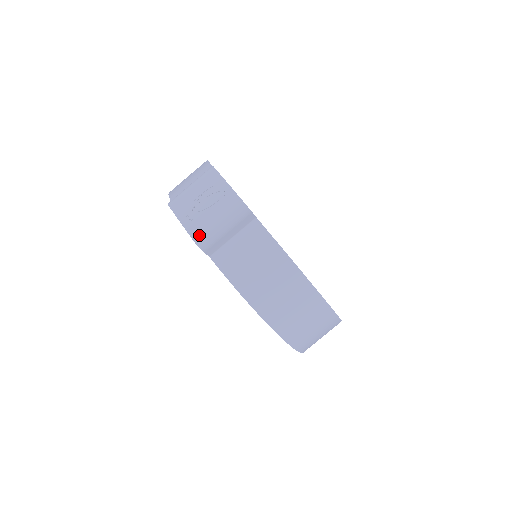
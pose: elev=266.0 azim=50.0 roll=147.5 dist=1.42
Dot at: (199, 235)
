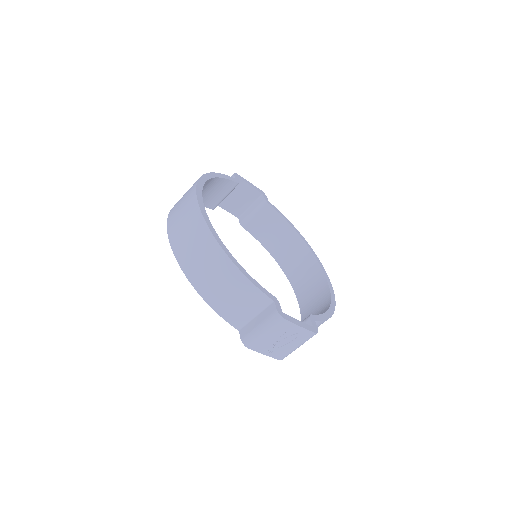
Dot at: (283, 357)
